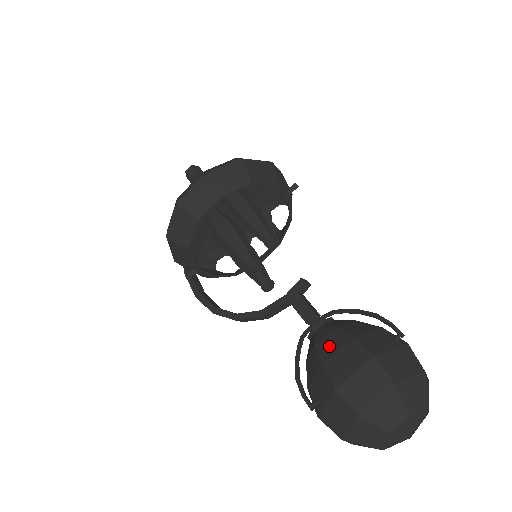
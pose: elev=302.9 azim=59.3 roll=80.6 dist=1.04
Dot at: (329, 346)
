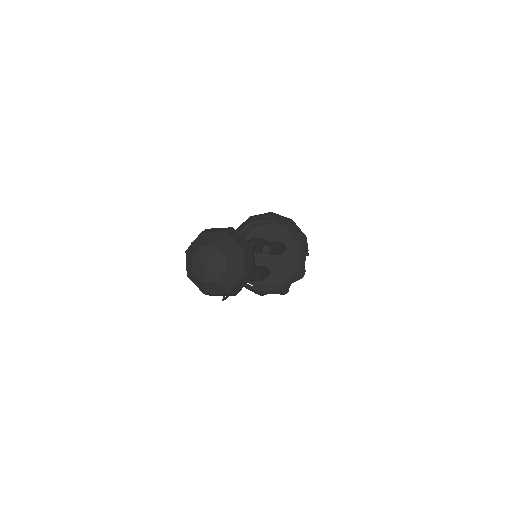
Dot at: occluded
